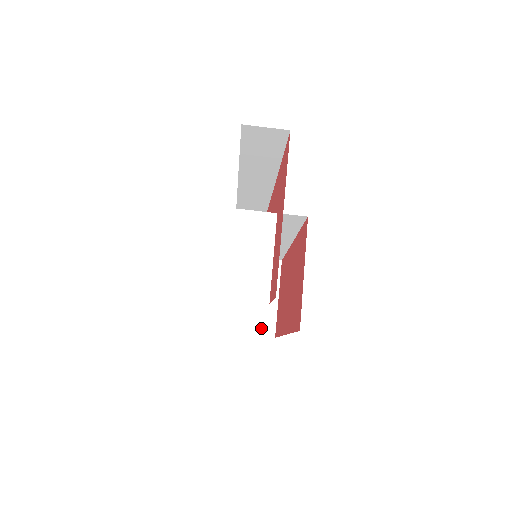
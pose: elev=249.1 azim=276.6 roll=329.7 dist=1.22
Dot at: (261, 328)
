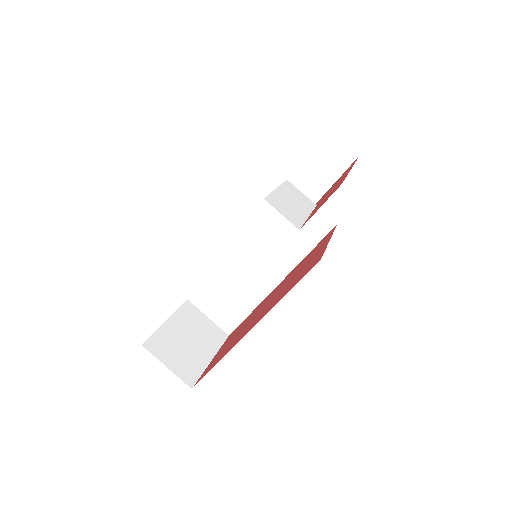
Dot at: (182, 370)
